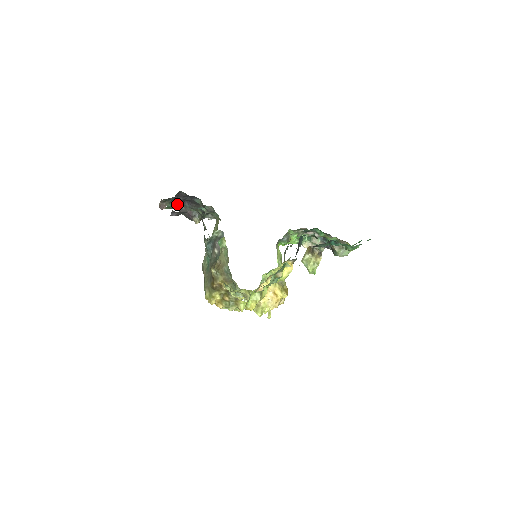
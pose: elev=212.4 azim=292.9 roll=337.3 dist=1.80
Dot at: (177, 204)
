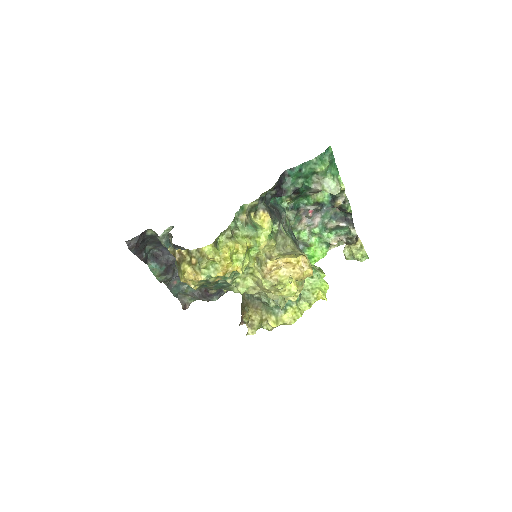
Dot at: (160, 265)
